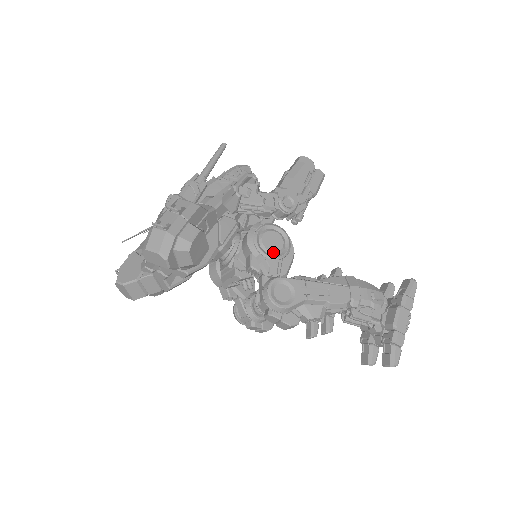
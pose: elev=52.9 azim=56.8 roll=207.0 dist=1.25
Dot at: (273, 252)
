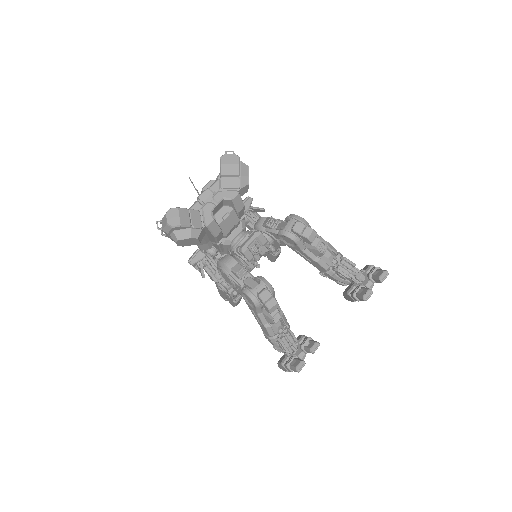
Dot at: occluded
